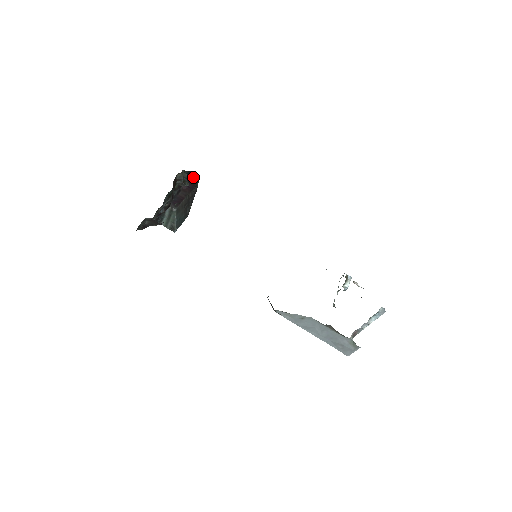
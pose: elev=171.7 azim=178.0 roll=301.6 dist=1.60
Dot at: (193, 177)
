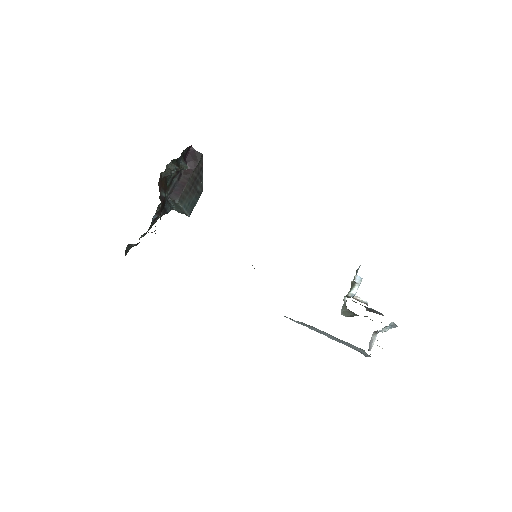
Dot at: (195, 151)
